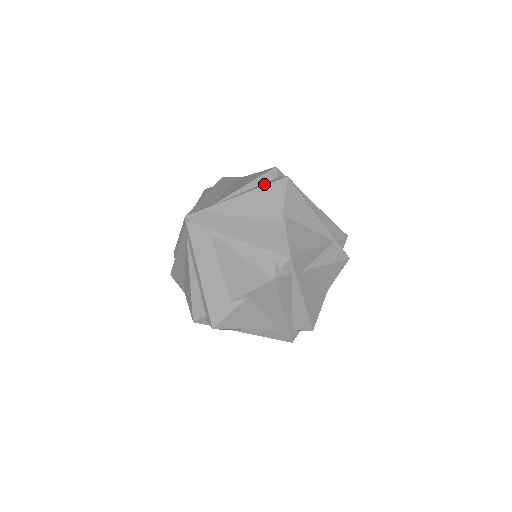
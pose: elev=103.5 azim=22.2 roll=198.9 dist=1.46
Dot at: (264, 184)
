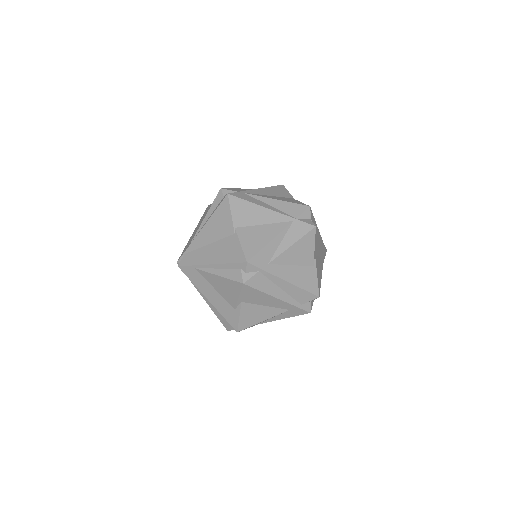
Dot at: (215, 209)
